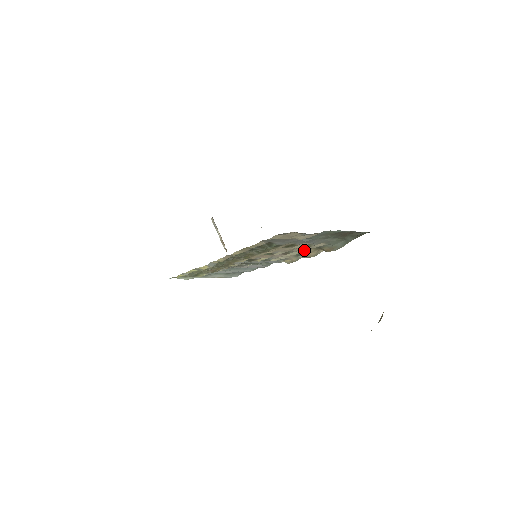
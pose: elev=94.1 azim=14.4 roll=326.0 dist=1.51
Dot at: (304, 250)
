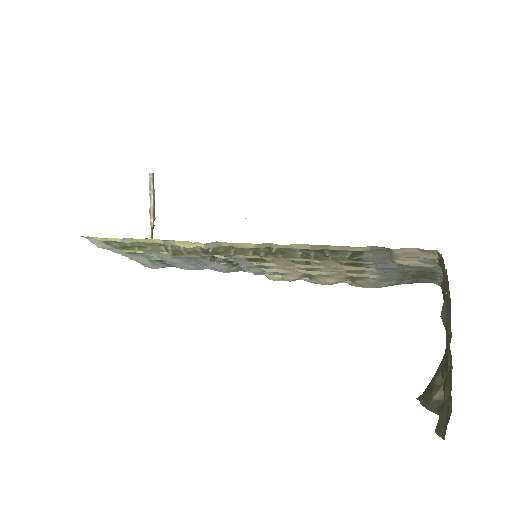
Dot at: (333, 273)
